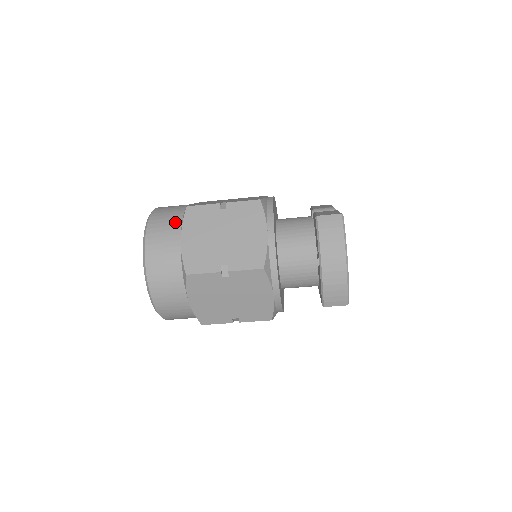
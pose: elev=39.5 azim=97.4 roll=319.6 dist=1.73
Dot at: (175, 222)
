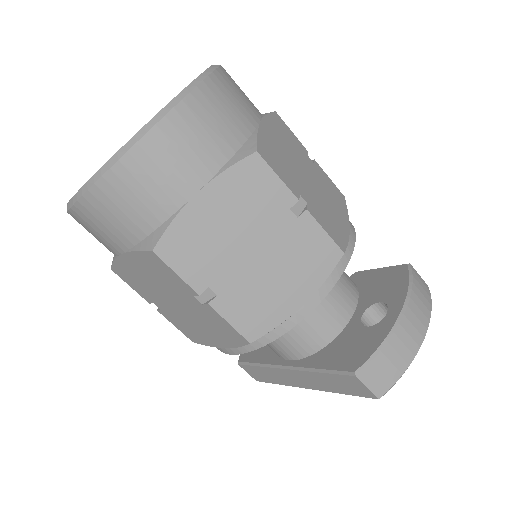
Dot at: occluded
